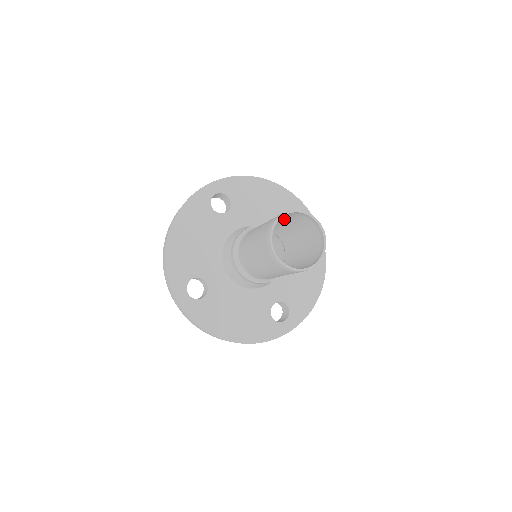
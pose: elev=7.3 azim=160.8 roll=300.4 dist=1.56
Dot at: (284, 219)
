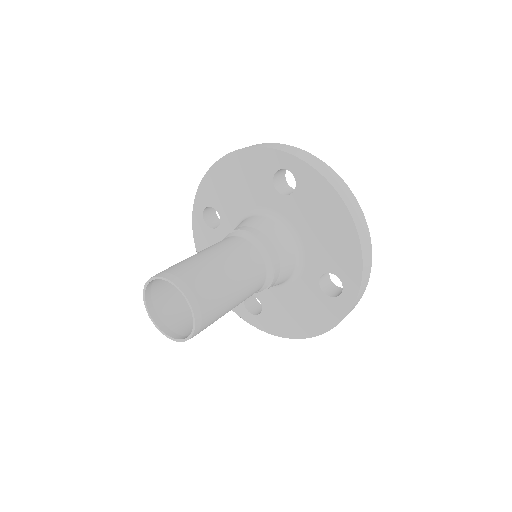
Dot at: (216, 277)
